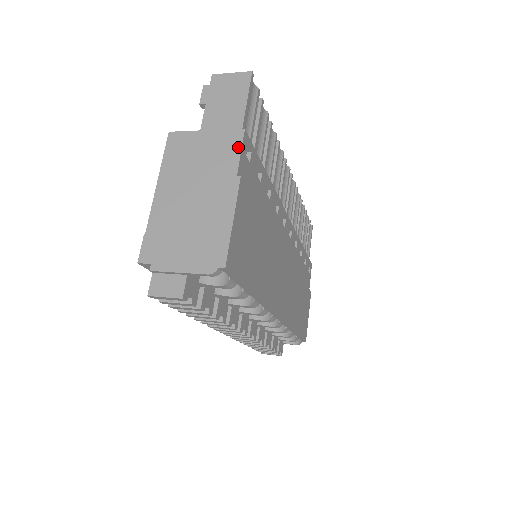
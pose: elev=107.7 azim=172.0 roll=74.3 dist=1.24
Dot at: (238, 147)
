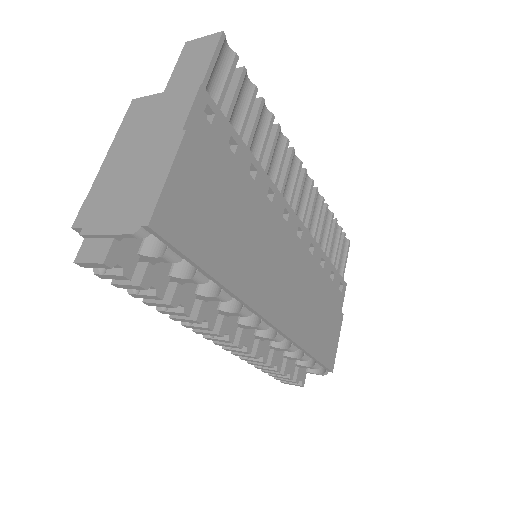
Dot at: (190, 102)
